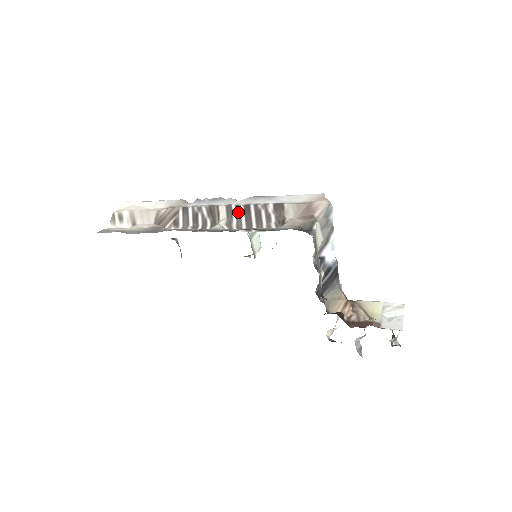
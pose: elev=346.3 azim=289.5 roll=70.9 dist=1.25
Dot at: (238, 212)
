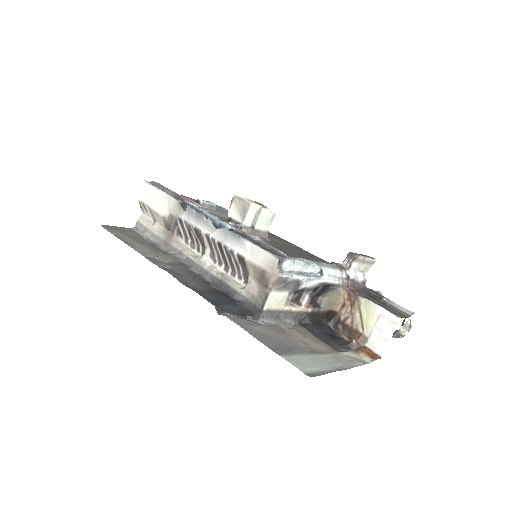
Dot at: (215, 247)
